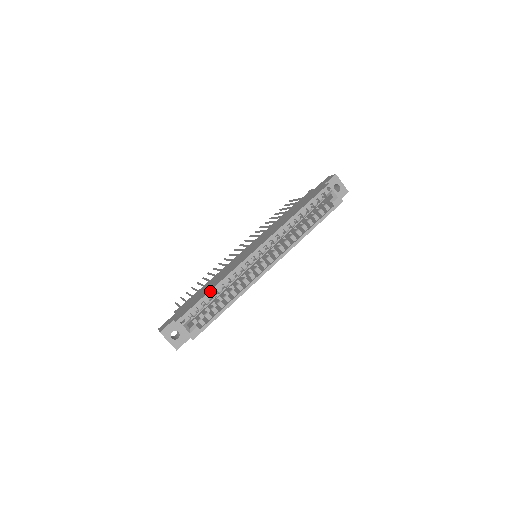
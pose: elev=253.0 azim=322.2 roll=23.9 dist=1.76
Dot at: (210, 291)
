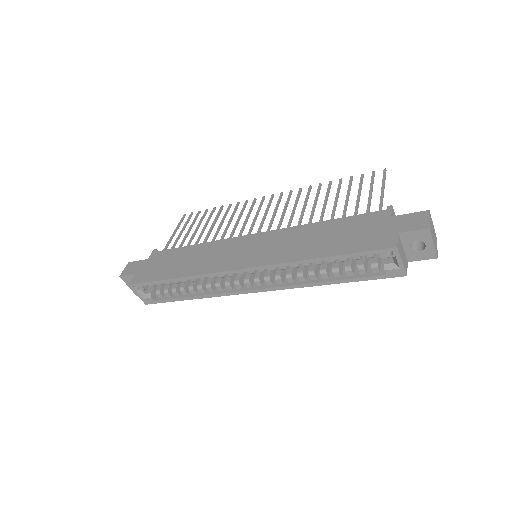
Dot at: (170, 279)
